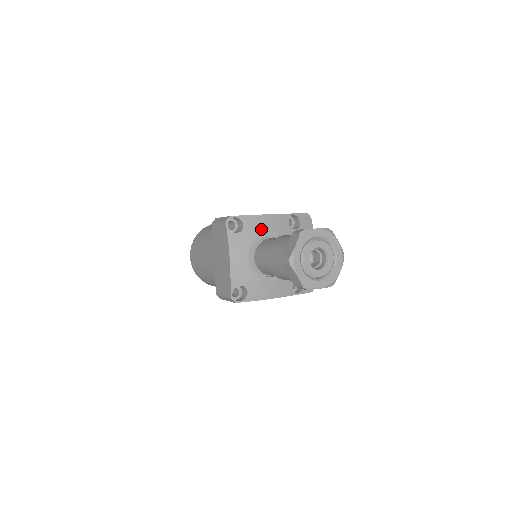
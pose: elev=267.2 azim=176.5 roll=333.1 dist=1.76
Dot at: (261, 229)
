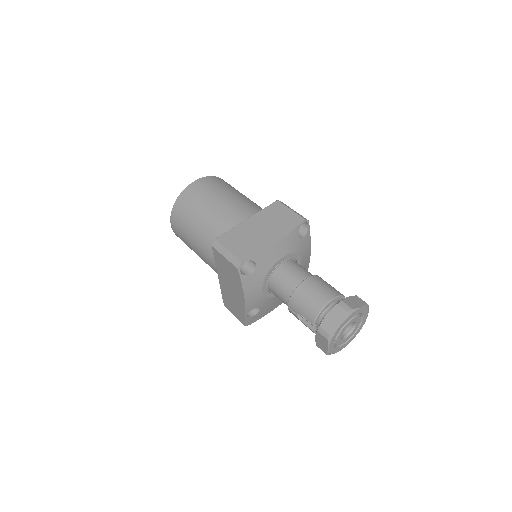
Dot at: (303, 254)
